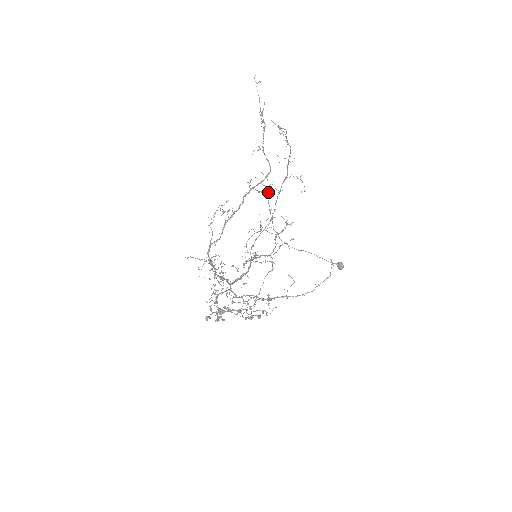
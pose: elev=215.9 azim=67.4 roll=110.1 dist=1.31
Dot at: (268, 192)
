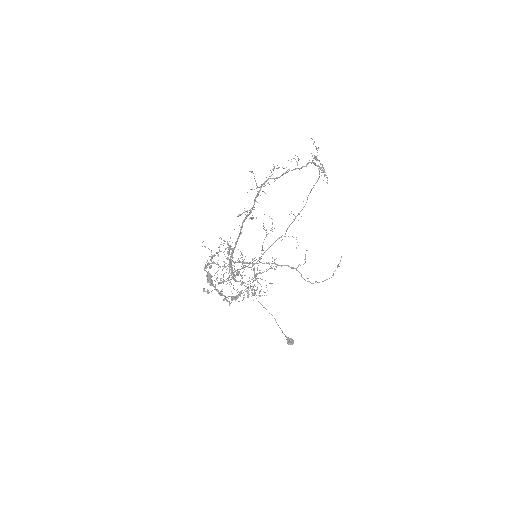
Dot at: (324, 172)
